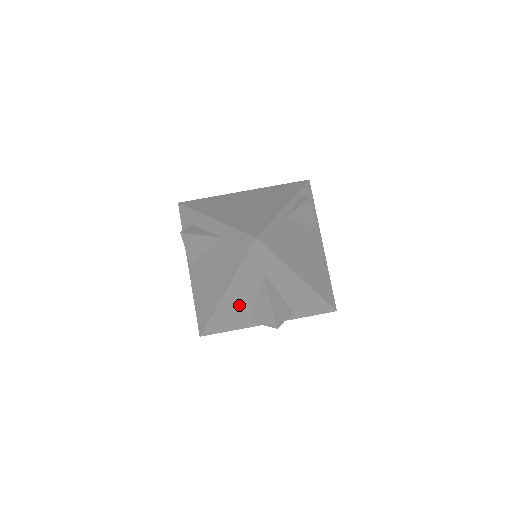
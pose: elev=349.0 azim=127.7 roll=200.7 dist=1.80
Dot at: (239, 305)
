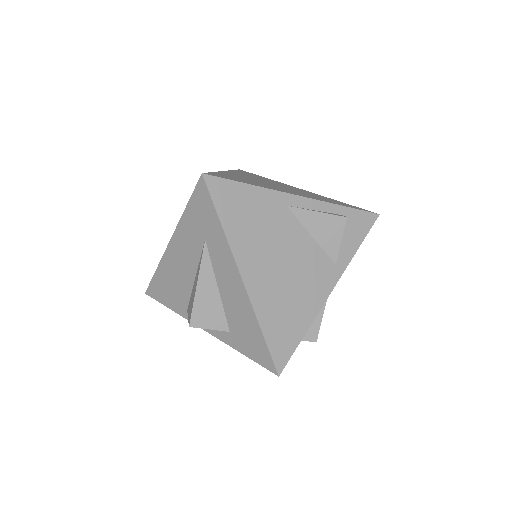
Dot at: (180, 274)
